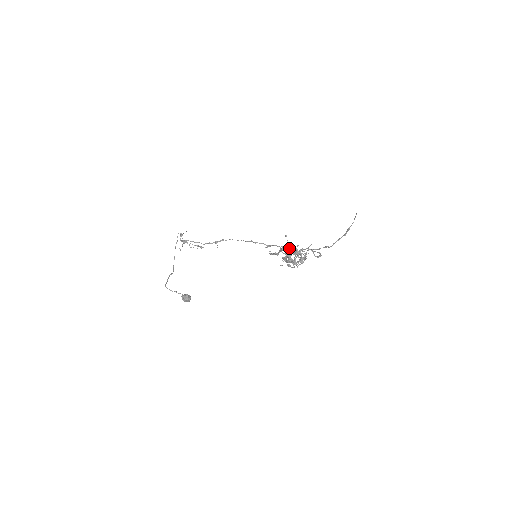
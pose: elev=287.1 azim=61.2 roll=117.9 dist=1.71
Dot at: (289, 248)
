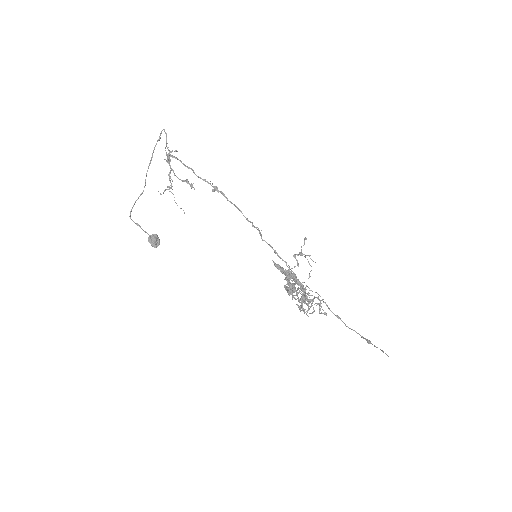
Dot at: (298, 281)
